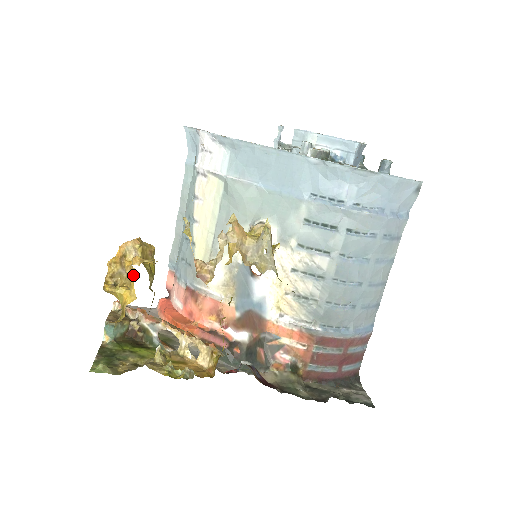
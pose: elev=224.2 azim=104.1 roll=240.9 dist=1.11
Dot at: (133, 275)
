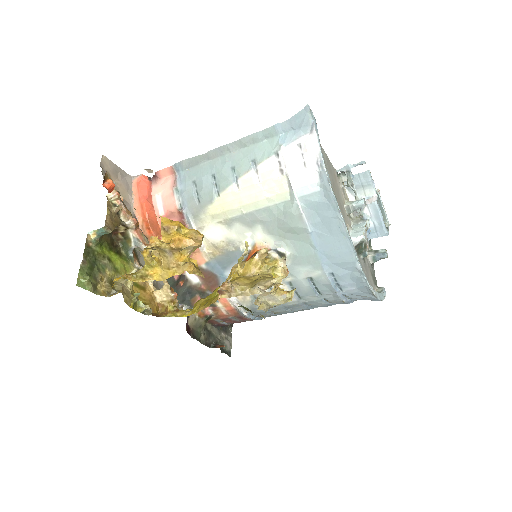
Dot at: (178, 272)
